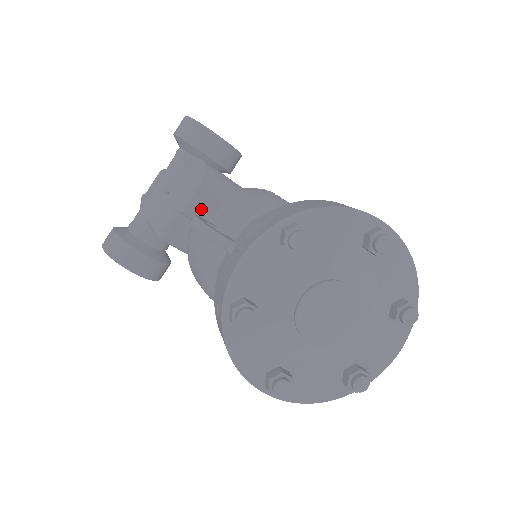
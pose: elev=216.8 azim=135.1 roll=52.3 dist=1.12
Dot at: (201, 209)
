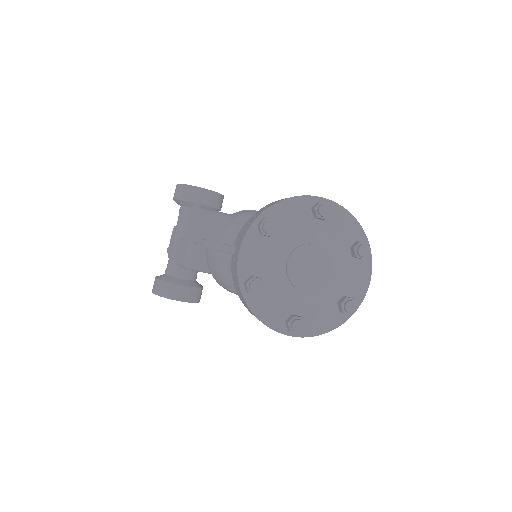
Dot at: (206, 236)
